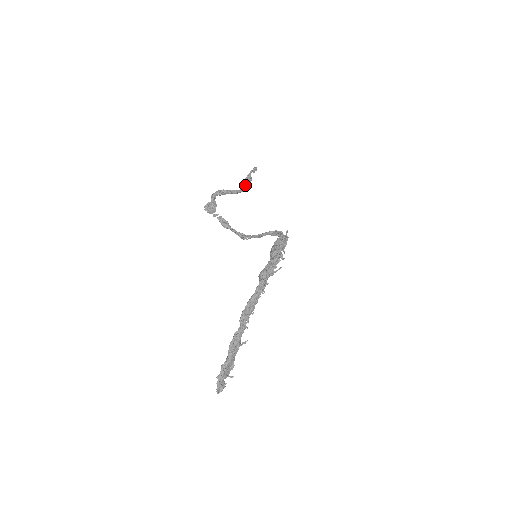
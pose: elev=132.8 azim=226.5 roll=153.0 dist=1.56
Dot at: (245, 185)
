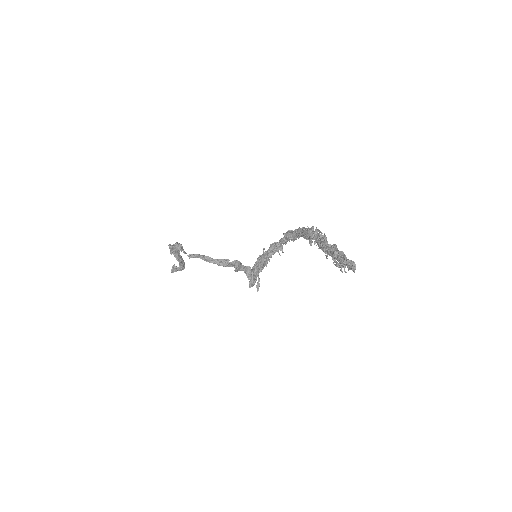
Dot at: (179, 267)
